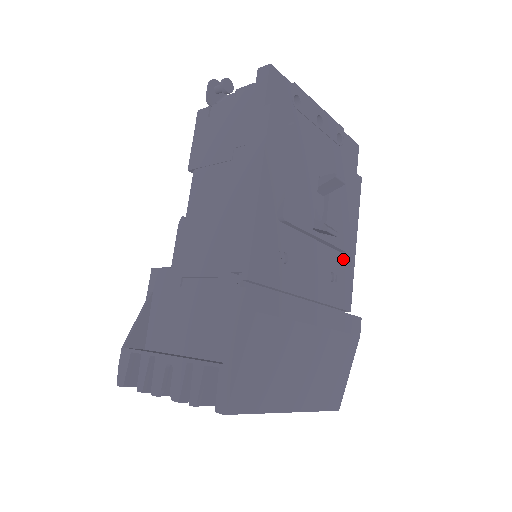
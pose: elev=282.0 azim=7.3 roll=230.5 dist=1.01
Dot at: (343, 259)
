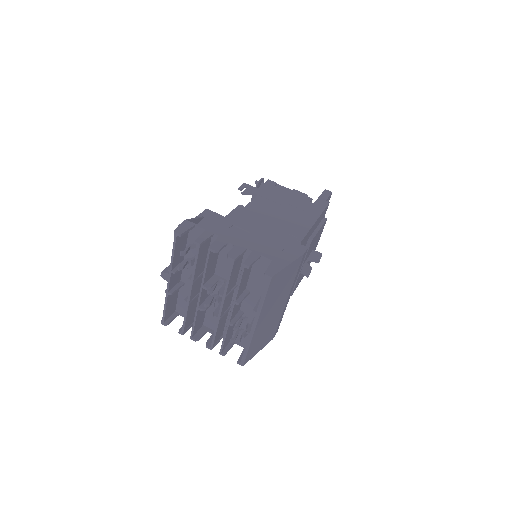
Dot at: occluded
